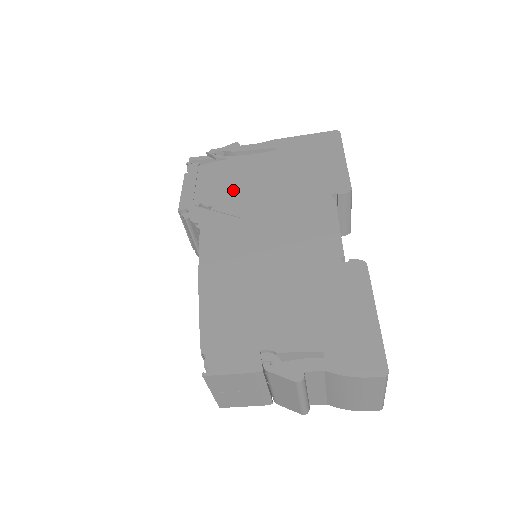
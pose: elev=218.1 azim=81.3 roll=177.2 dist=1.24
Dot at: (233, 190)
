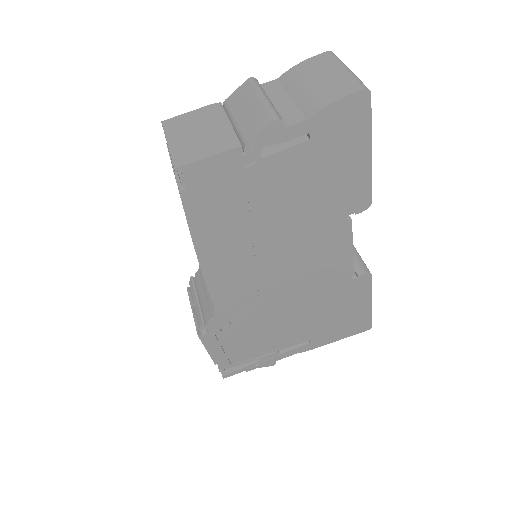
Dot at: occluded
